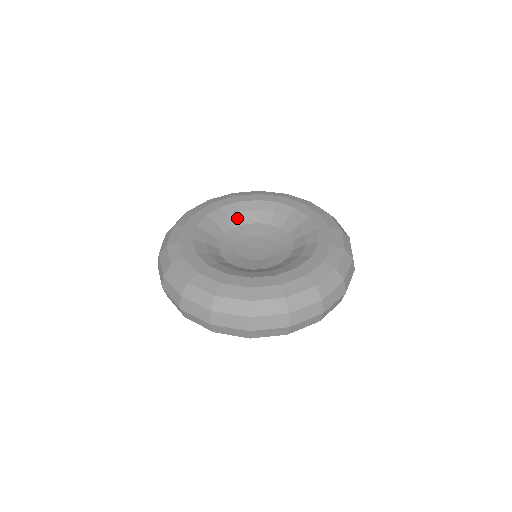
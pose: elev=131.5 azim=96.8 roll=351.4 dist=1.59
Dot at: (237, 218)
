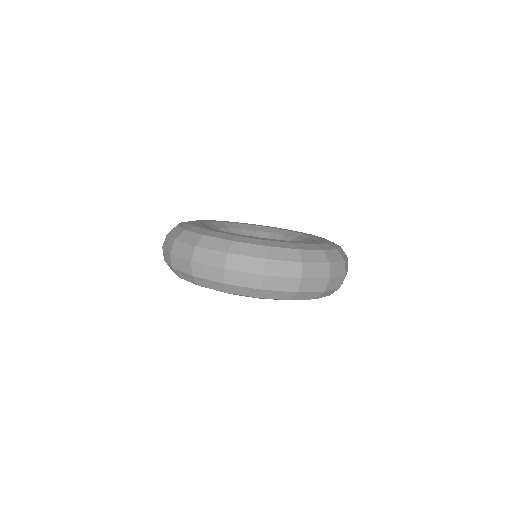
Dot at: (249, 233)
